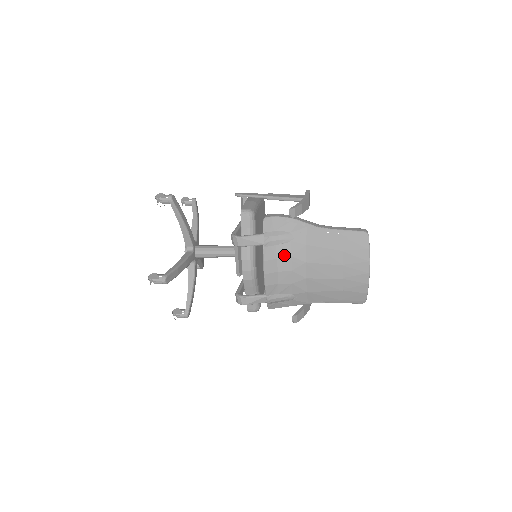
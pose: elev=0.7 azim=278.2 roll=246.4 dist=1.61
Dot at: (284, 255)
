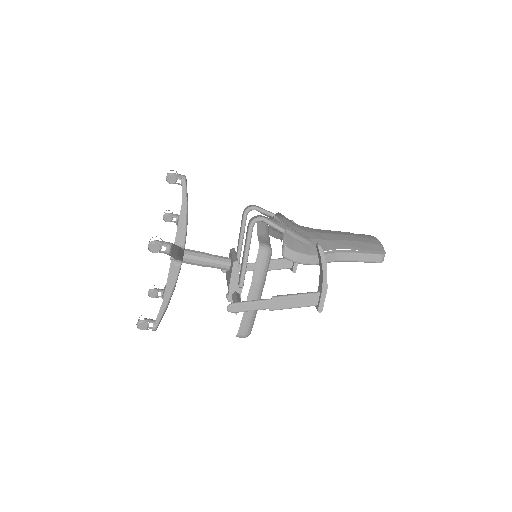
Dot at: occluded
